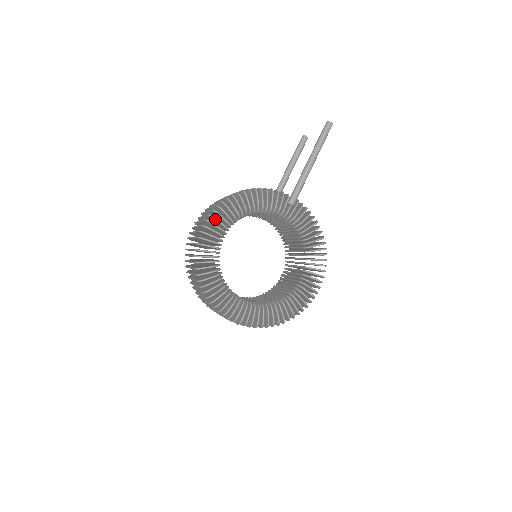
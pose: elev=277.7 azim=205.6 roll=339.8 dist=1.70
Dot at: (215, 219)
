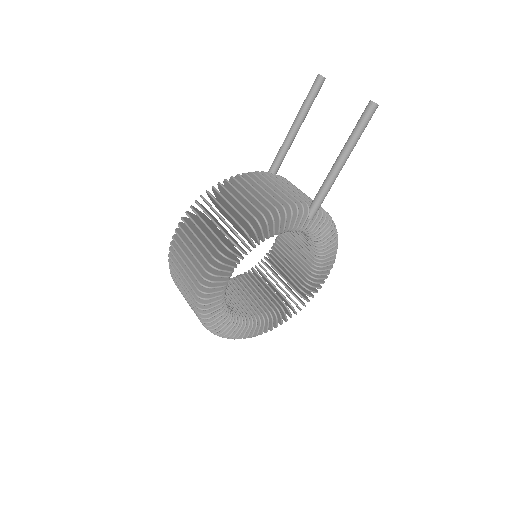
Dot at: occluded
